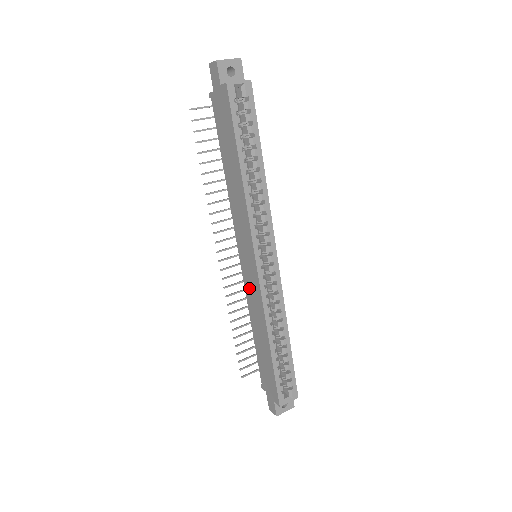
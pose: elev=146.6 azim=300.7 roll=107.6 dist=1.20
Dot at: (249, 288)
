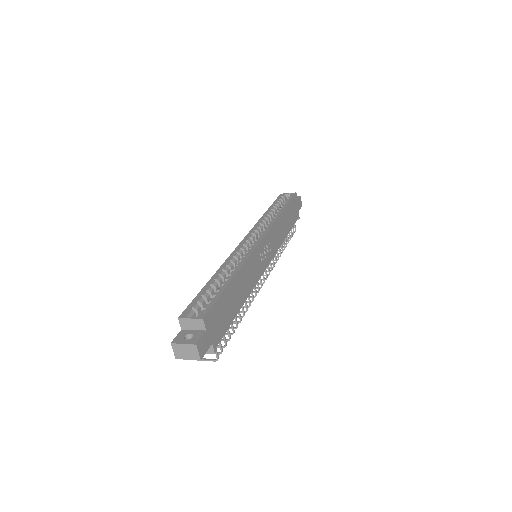
Dot at: occluded
